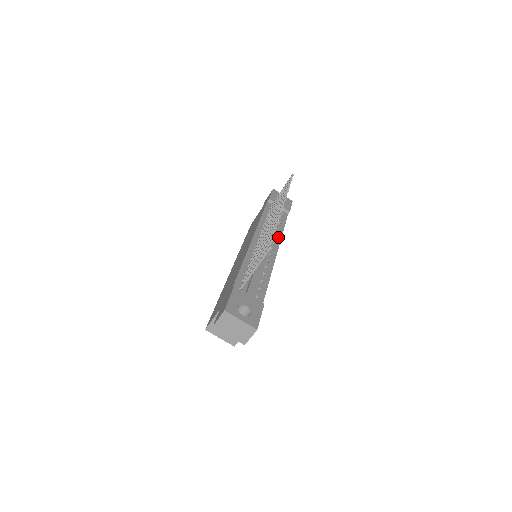
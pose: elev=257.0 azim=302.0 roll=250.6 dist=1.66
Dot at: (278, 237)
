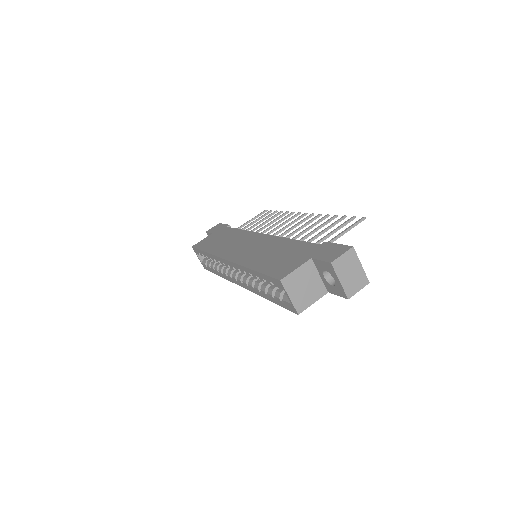
Dot at: occluded
